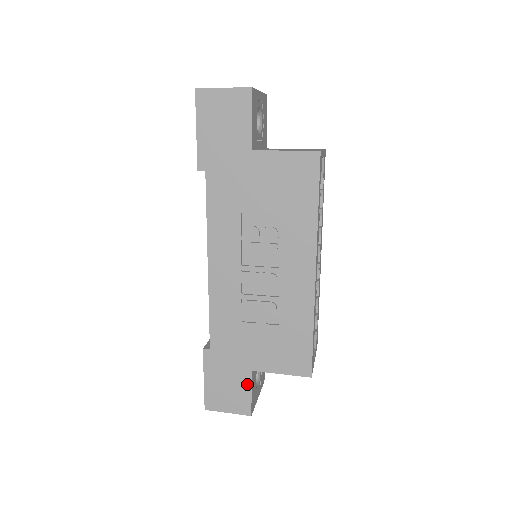
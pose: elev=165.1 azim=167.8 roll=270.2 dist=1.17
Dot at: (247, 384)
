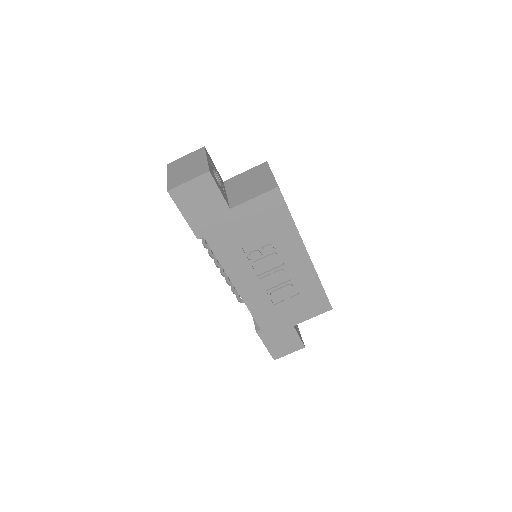
Dot at: (294, 334)
